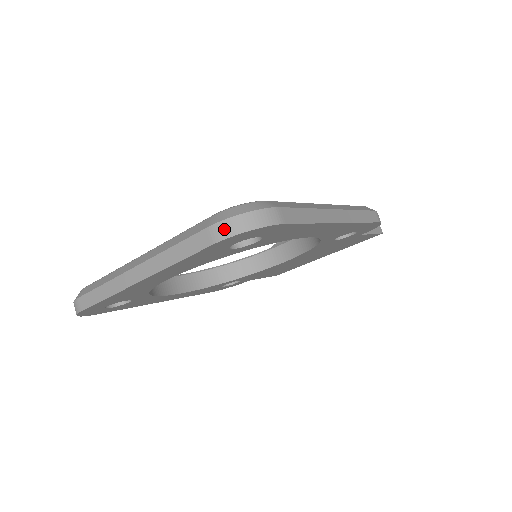
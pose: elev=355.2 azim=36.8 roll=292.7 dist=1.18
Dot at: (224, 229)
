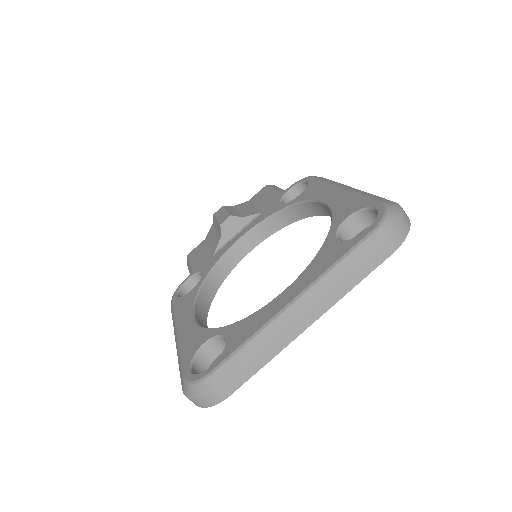
Dot at: (399, 237)
